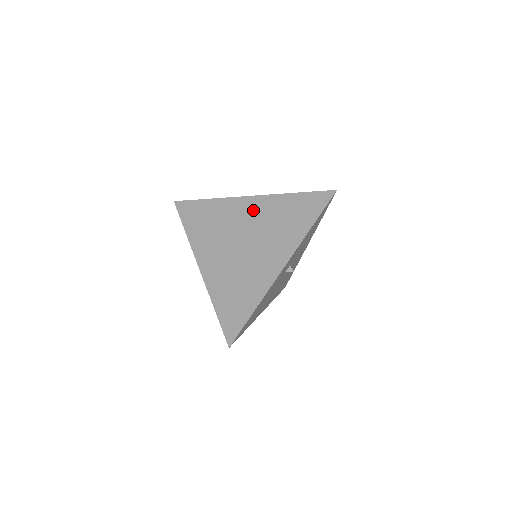
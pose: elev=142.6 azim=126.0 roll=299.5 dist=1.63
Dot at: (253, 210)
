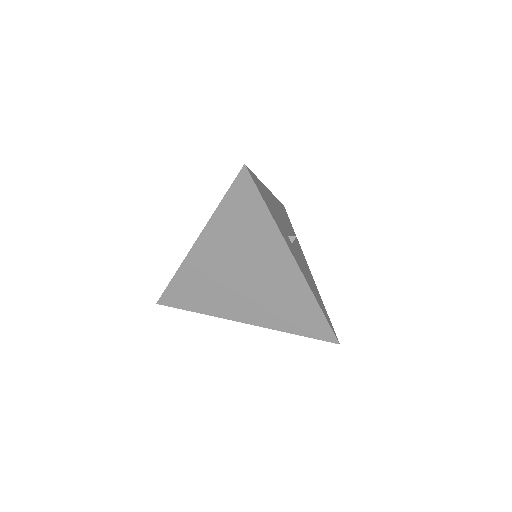
Dot at: (213, 250)
